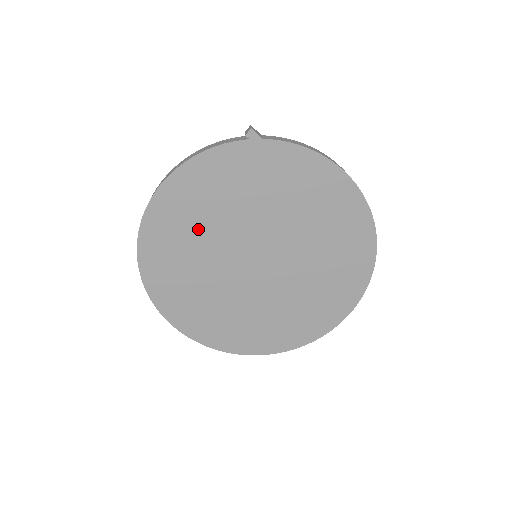
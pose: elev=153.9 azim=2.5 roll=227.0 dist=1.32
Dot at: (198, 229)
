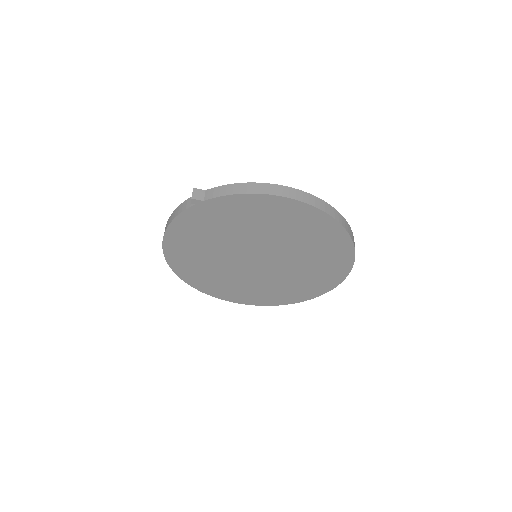
Dot at: (205, 257)
